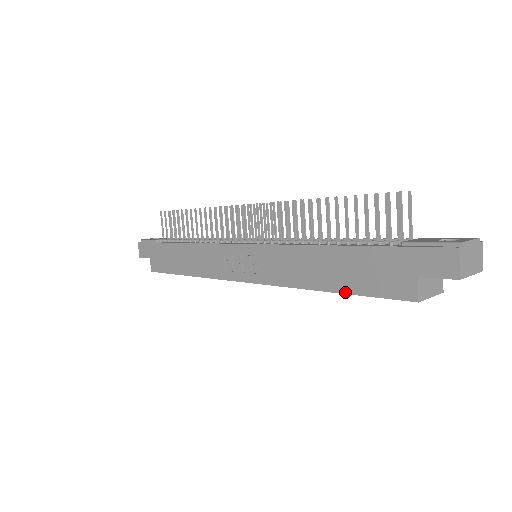
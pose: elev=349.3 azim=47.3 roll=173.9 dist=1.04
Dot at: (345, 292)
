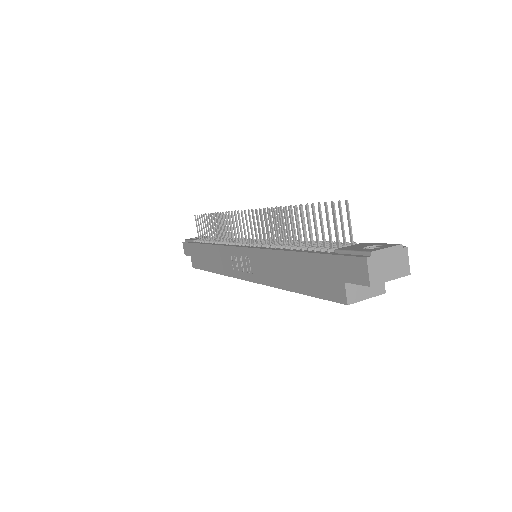
Dot at: (303, 293)
